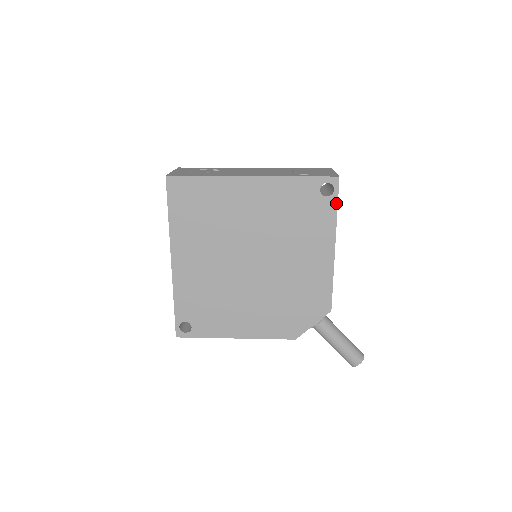
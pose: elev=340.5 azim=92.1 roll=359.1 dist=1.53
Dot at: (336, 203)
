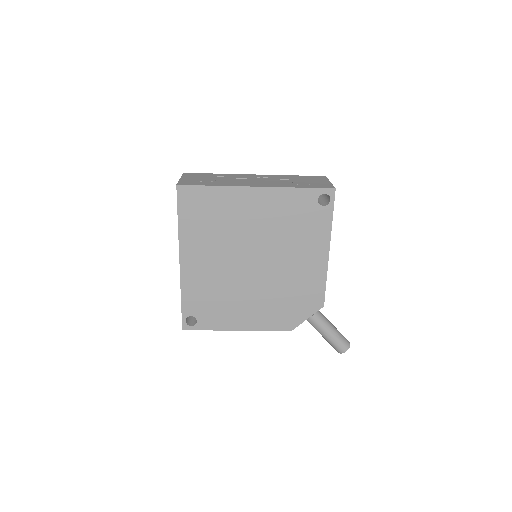
Dot at: (332, 212)
